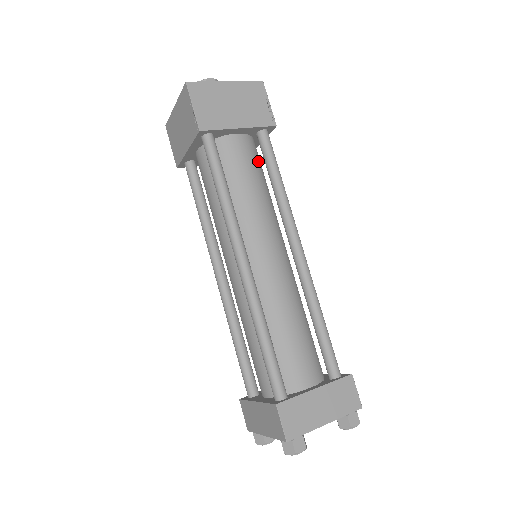
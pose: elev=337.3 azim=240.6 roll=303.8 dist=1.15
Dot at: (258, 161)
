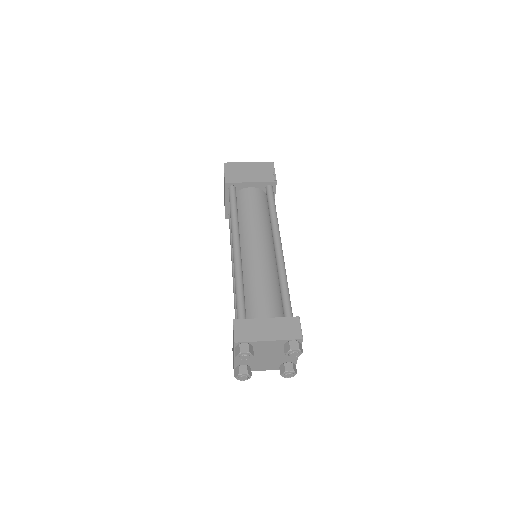
Dot at: (264, 202)
